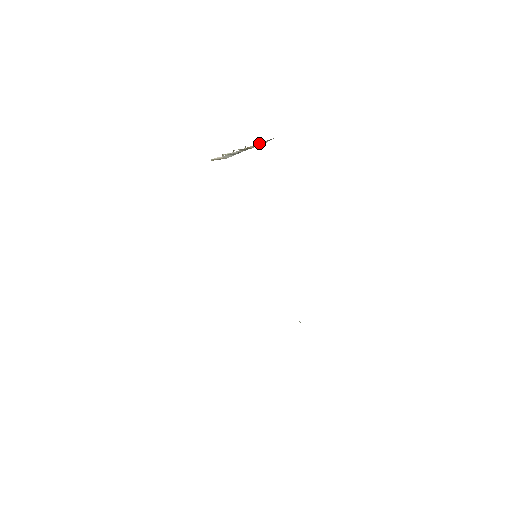
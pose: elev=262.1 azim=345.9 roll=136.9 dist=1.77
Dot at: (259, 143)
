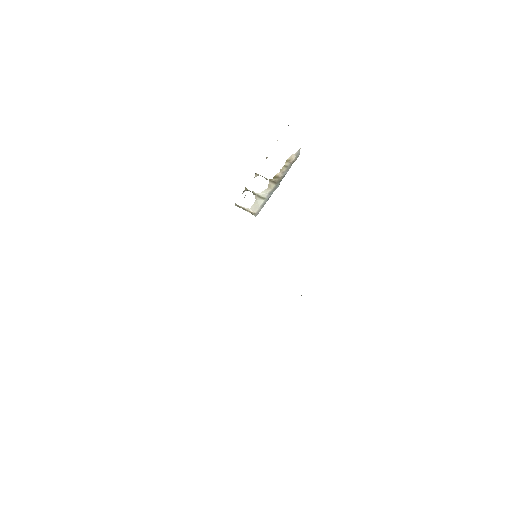
Dot at: (286, 163)
